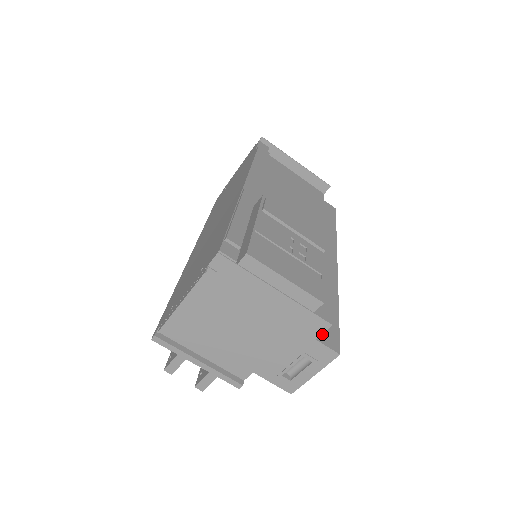
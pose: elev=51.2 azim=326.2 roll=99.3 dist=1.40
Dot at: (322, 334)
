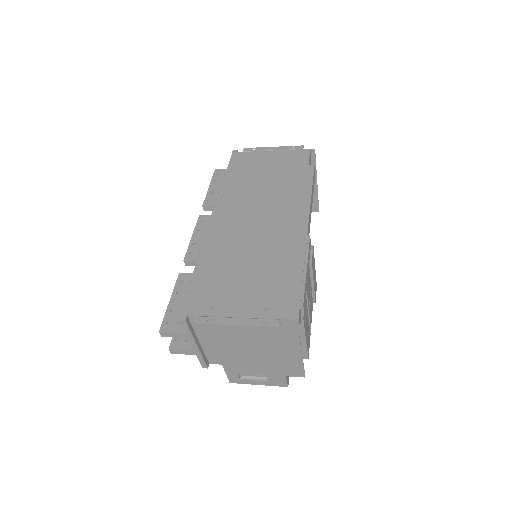
Dot at: occluded
